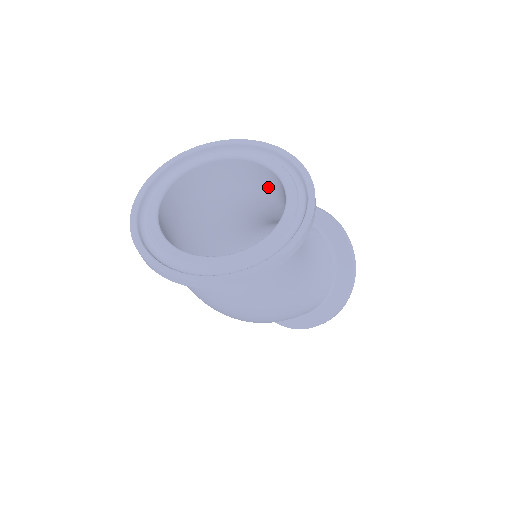
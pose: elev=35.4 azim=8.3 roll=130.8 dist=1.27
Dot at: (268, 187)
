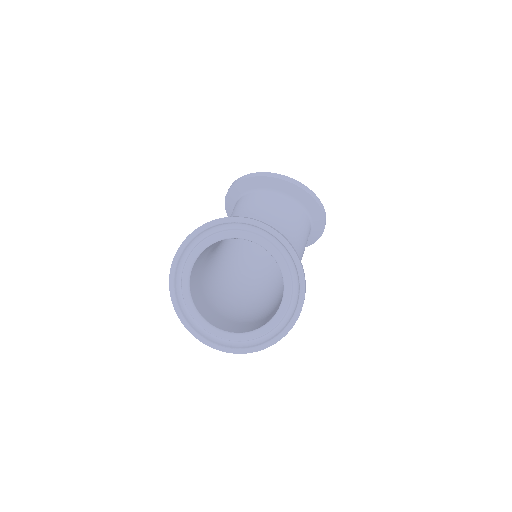
Dot at: occluded
